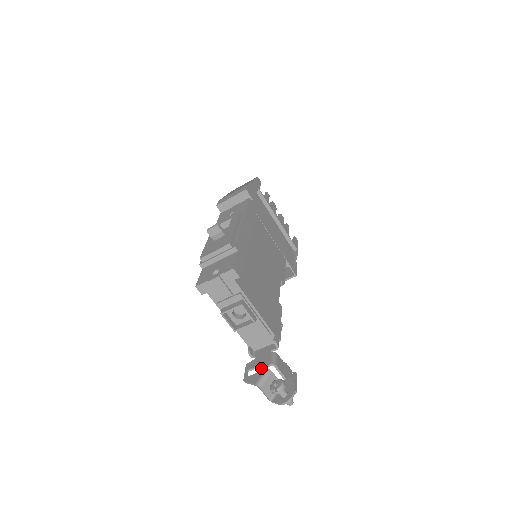
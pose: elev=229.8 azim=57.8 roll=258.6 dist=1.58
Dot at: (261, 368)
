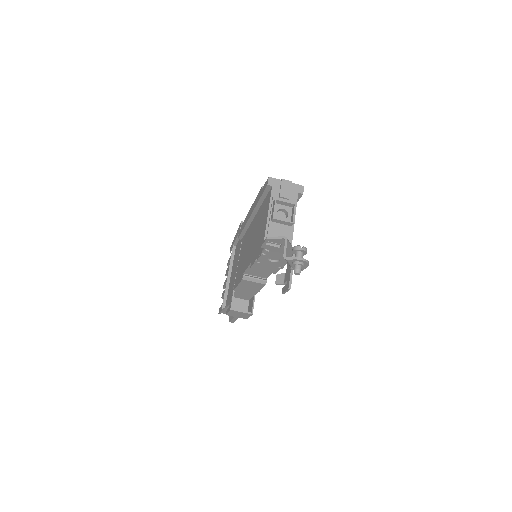
Dot at: (283, 244)
